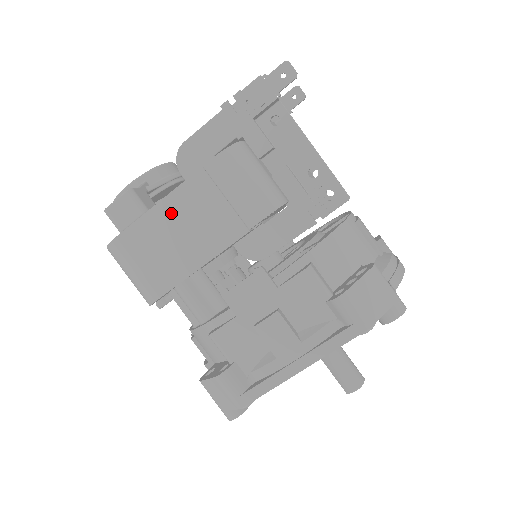
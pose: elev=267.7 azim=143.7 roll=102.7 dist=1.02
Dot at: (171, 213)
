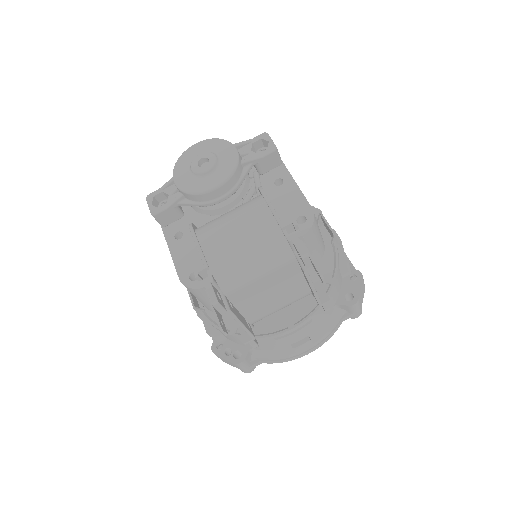
Dot at: occluded
